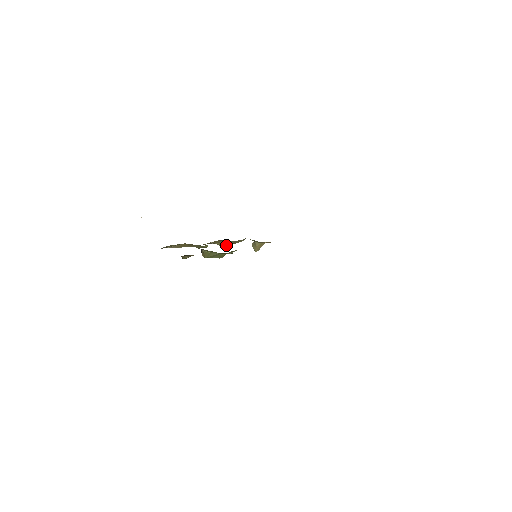
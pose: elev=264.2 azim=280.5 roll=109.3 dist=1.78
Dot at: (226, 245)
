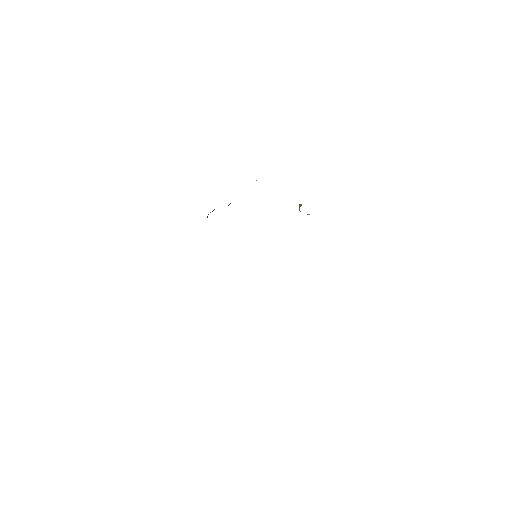
Dot at: occluded
